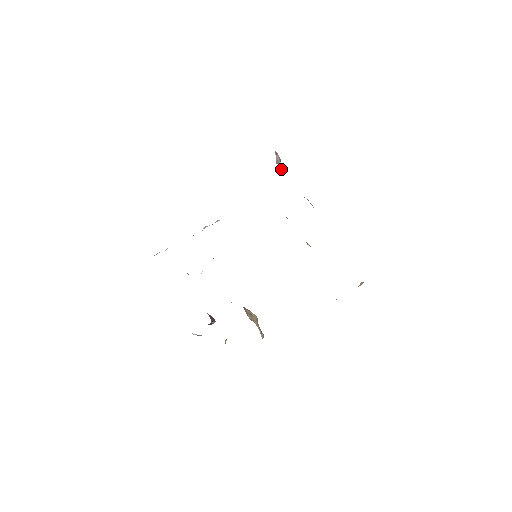
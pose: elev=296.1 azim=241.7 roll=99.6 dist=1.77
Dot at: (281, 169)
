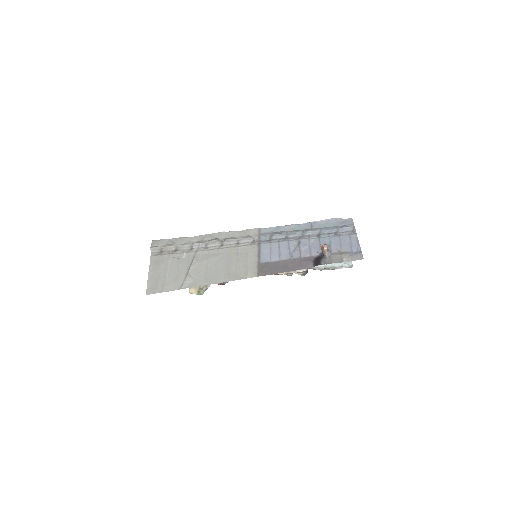
Dot at: (322, 252)
